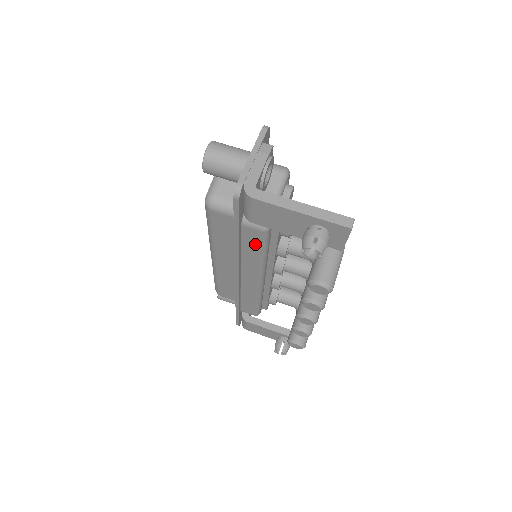
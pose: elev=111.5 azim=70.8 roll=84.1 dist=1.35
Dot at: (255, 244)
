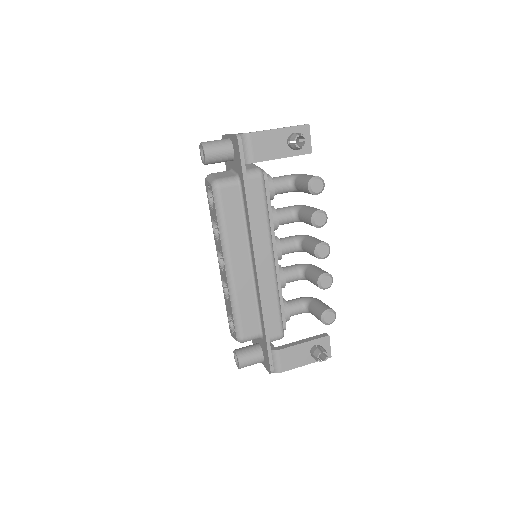
Dot at: (259, 199)
